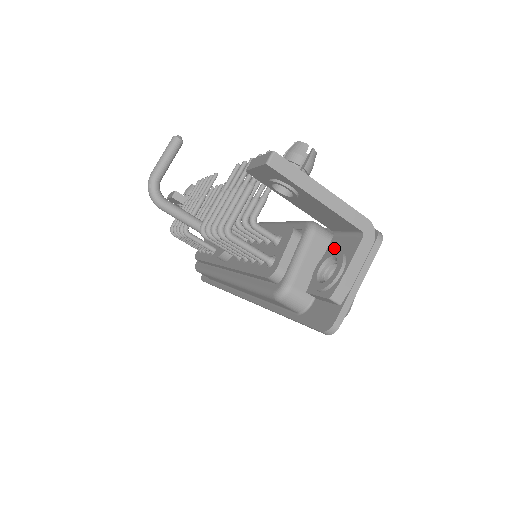
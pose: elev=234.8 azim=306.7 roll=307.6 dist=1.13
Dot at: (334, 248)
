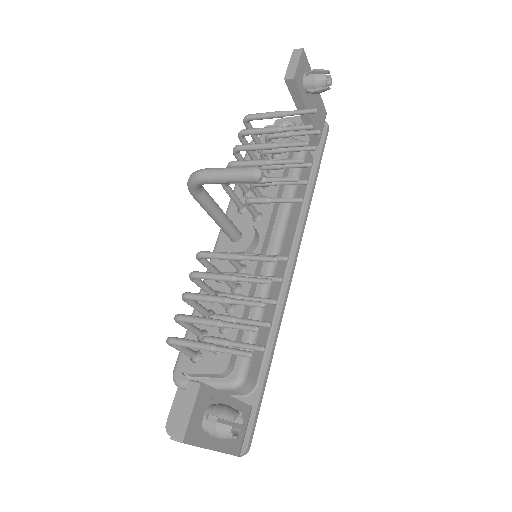
Dot at: occluded
